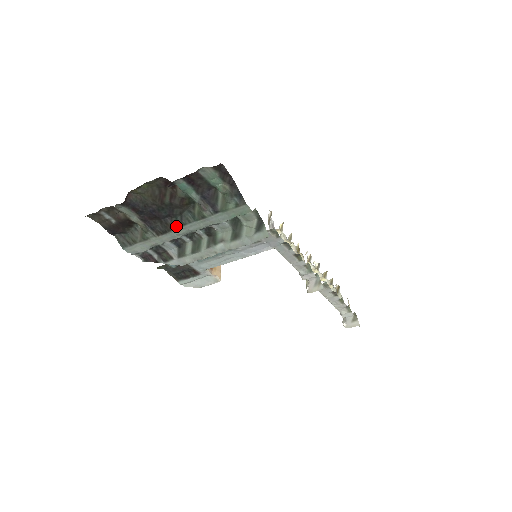
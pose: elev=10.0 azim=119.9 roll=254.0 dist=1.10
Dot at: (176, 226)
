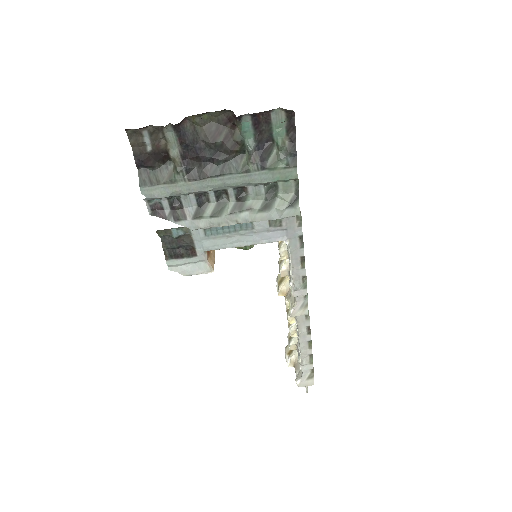
Dot at: (214, 174)
